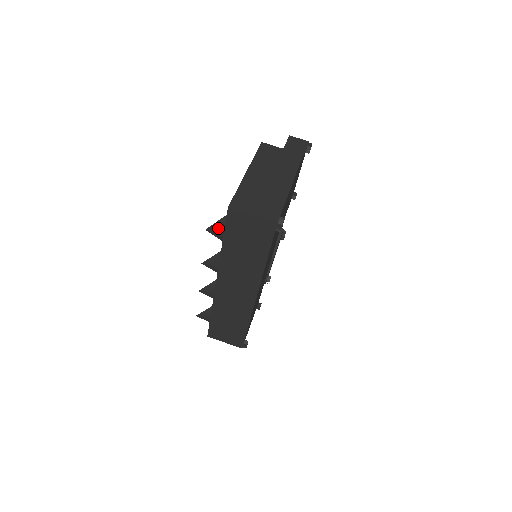
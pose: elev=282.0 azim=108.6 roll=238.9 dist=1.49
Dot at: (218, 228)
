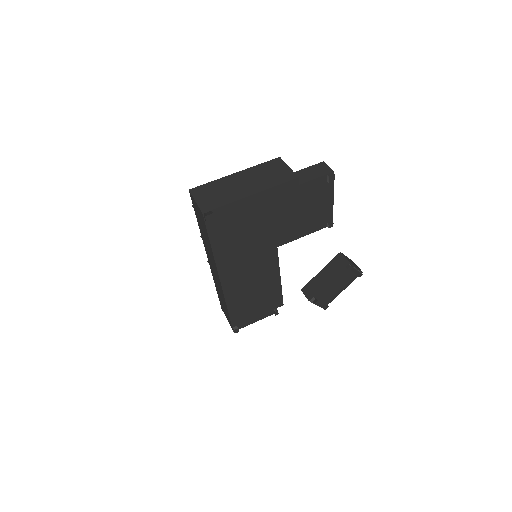
Dot at: occluded
